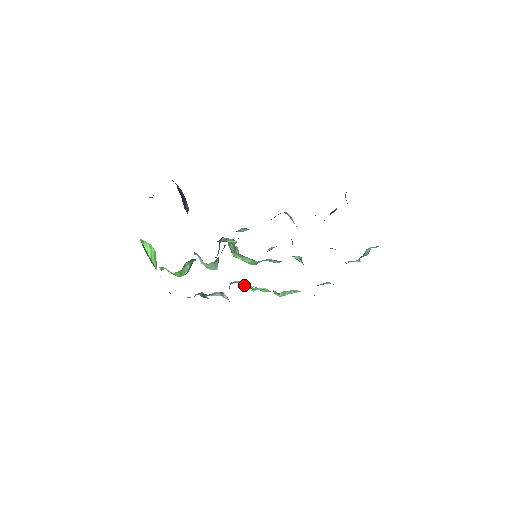
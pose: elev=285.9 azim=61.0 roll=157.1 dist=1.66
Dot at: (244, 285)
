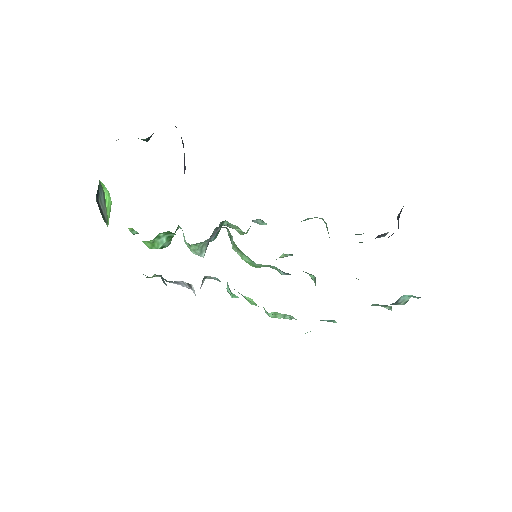
Dot at: occluded
